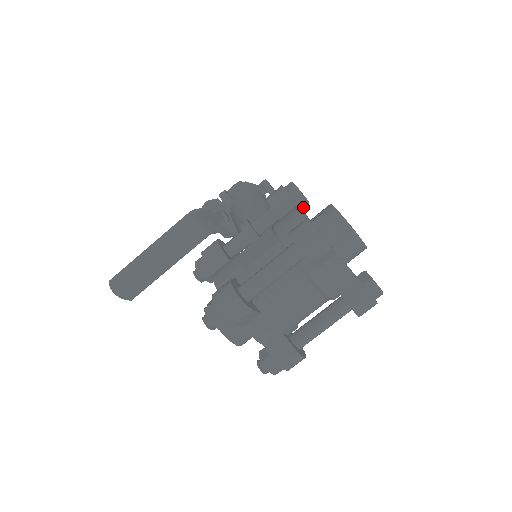
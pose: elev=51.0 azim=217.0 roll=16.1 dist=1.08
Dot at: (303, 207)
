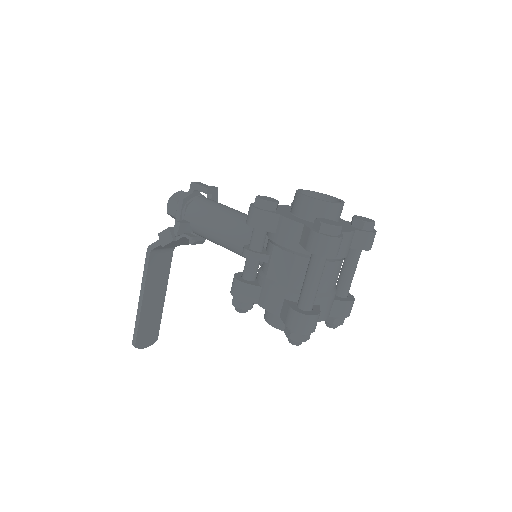
Dot at: (277, 207)
